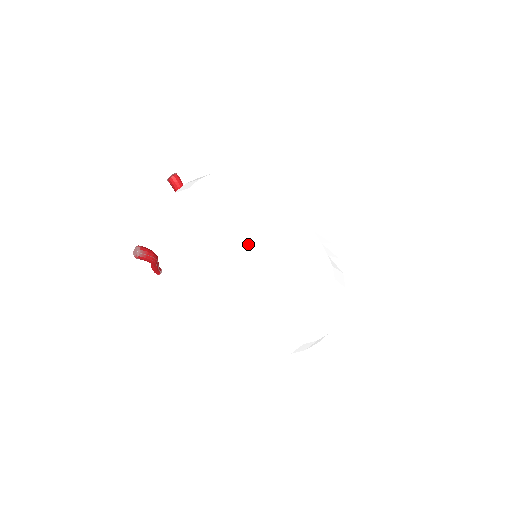
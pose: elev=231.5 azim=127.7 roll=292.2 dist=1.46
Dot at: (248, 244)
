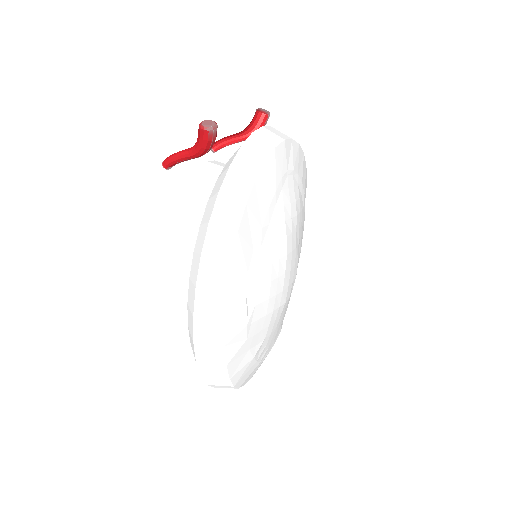
Dot at: (288, 241)
